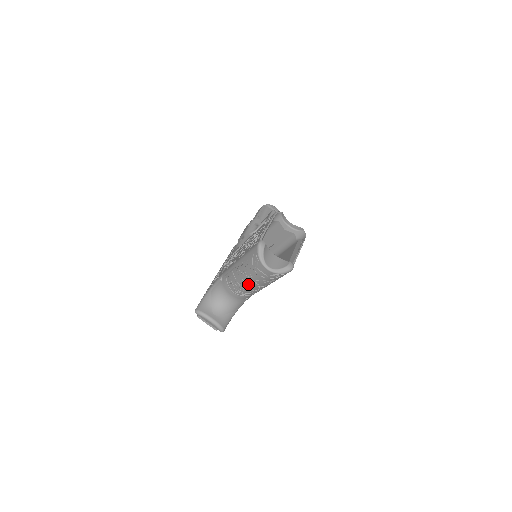
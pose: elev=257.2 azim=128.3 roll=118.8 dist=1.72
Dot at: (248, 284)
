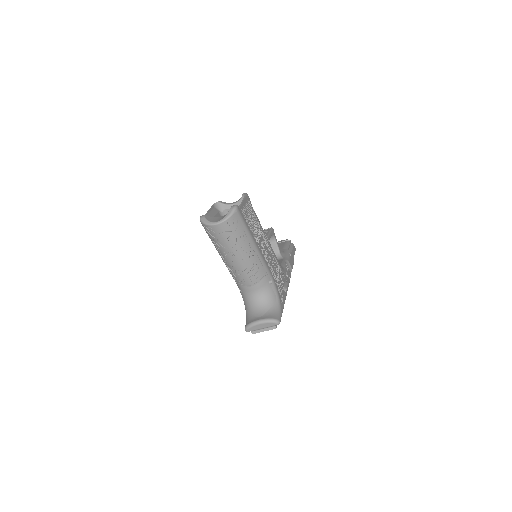
Dot at: (238, 260)
